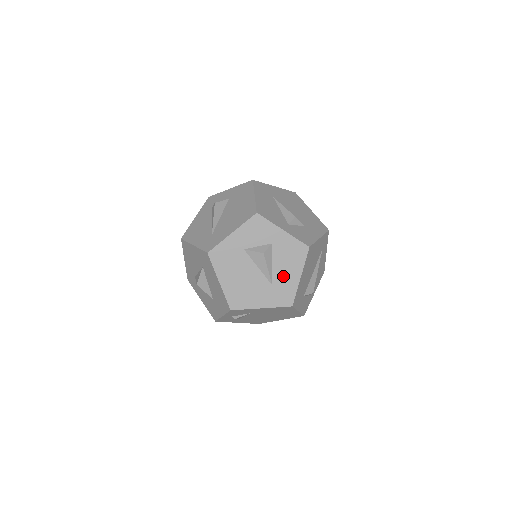
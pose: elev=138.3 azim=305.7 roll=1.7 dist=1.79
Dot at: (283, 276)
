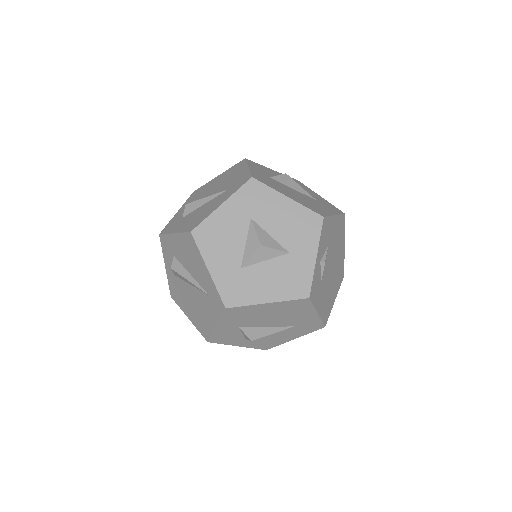
Dot at: (313, 195)
